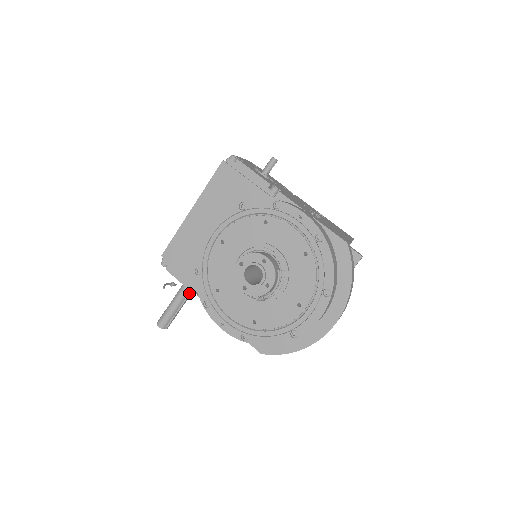
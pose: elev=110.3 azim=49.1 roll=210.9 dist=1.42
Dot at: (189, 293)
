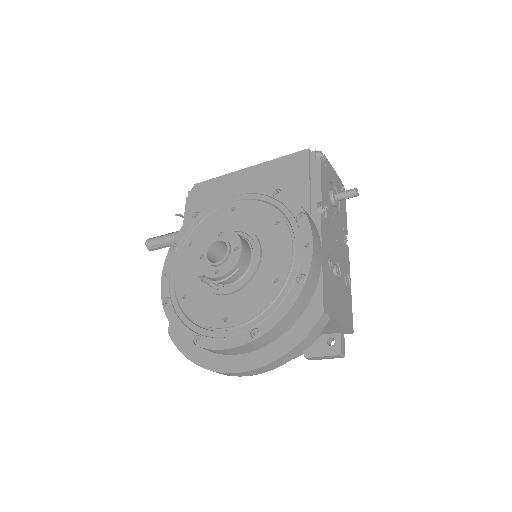
Dot at: occluded
